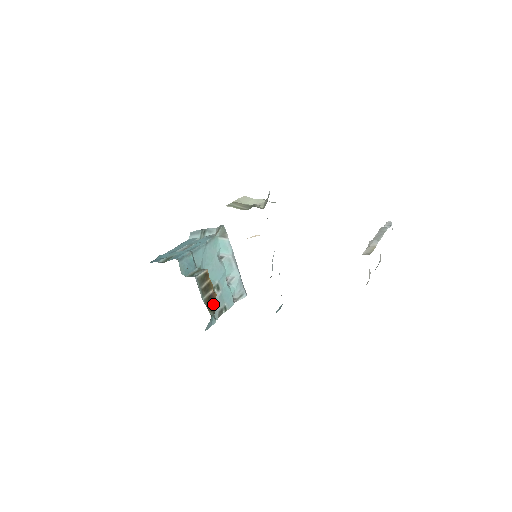
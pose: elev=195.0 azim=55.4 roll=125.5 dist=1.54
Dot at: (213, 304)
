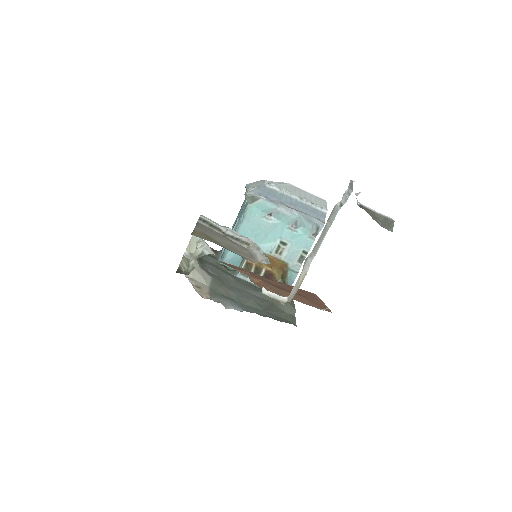
Dot at: (273, 278)
